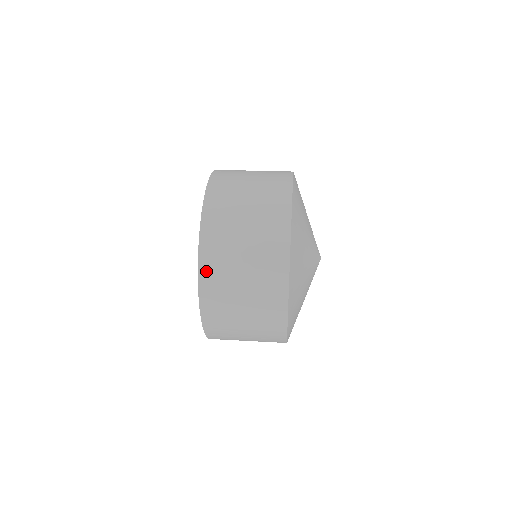
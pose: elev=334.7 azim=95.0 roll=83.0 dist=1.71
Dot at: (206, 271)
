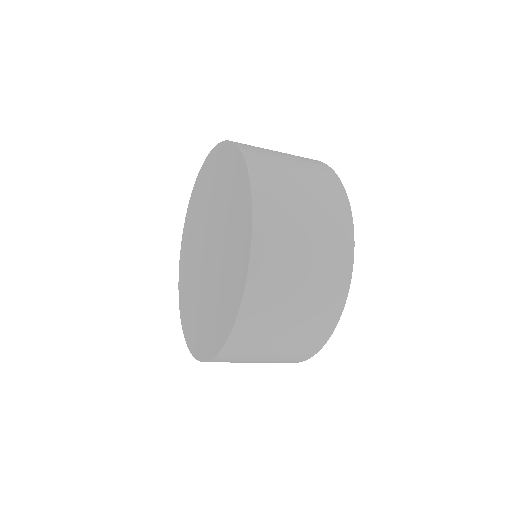
Dot at: (262, 227)
